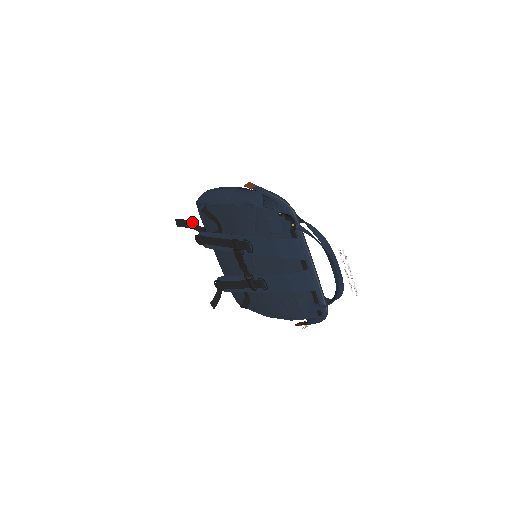
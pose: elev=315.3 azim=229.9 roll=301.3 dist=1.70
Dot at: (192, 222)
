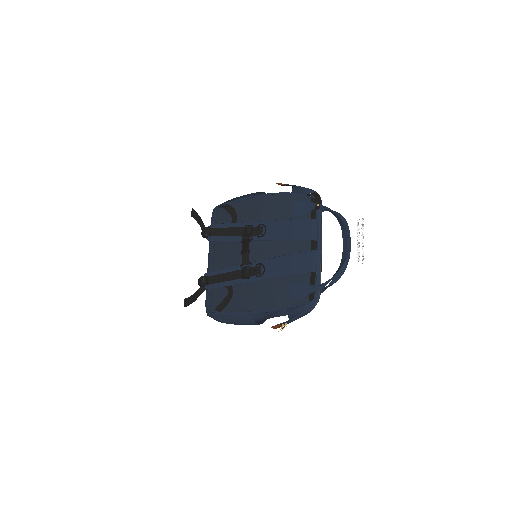
Dot at: occluded
